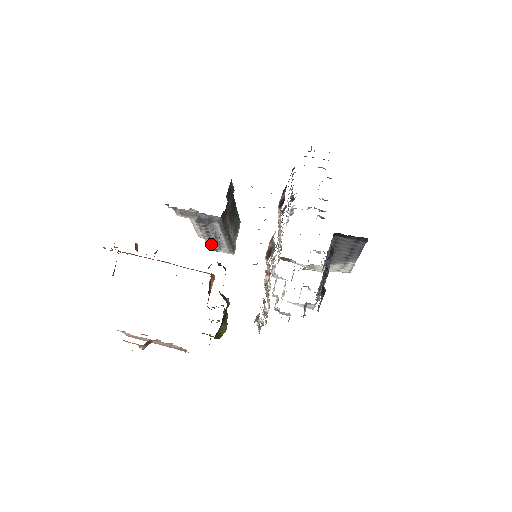
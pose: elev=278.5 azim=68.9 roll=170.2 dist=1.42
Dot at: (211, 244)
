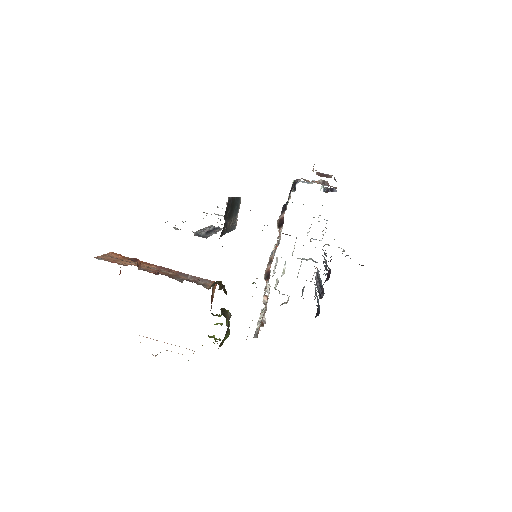
Dot at: occluded
